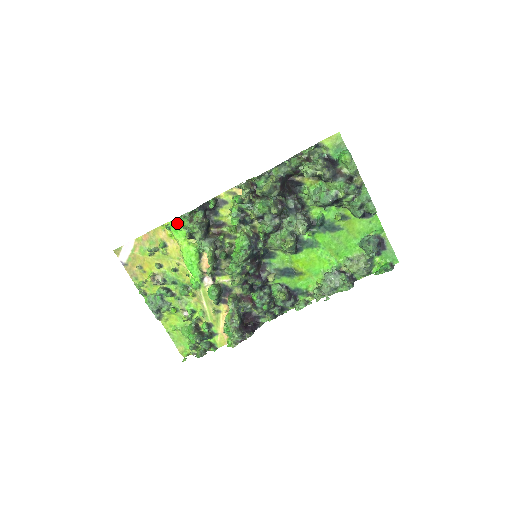
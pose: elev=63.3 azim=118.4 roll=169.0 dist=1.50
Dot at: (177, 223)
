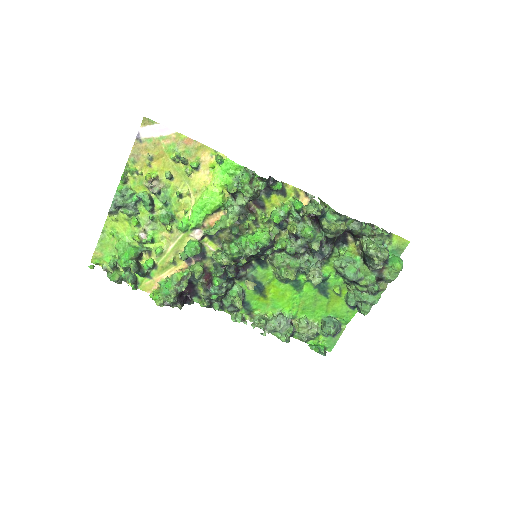
Dot at: (235, 168)
